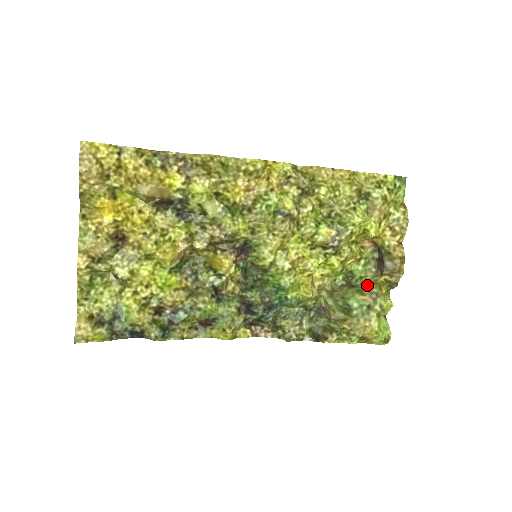
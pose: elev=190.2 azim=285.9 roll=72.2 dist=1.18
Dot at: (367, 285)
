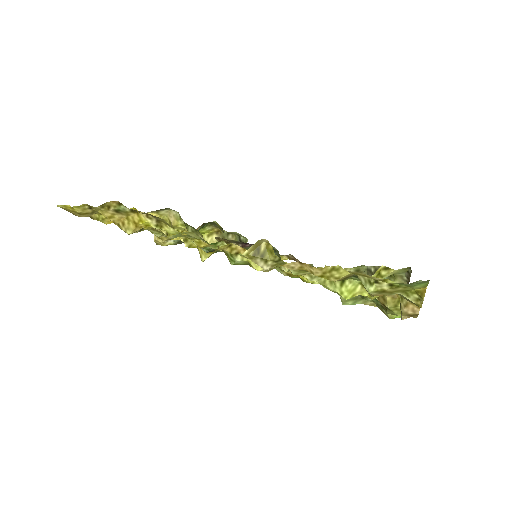
Dot at: occluded
